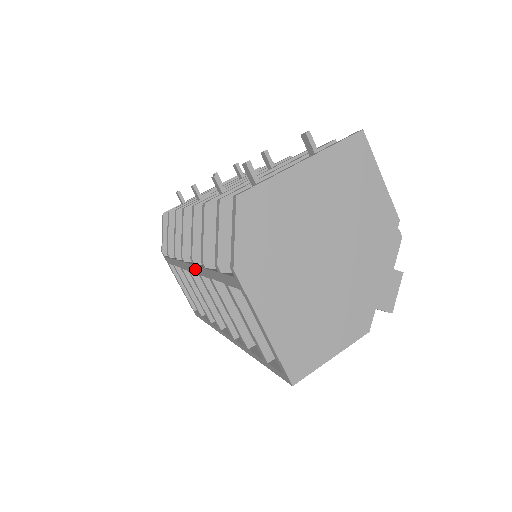
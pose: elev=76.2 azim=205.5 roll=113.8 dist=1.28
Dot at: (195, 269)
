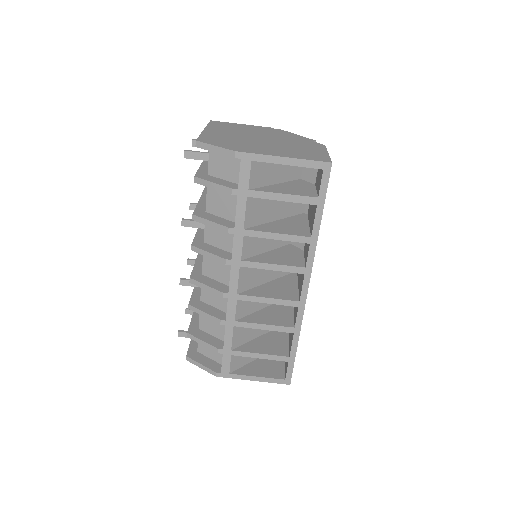
Dot at: (235, 267)
